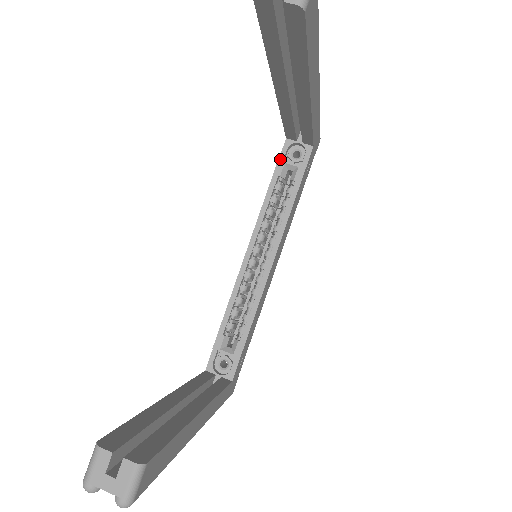
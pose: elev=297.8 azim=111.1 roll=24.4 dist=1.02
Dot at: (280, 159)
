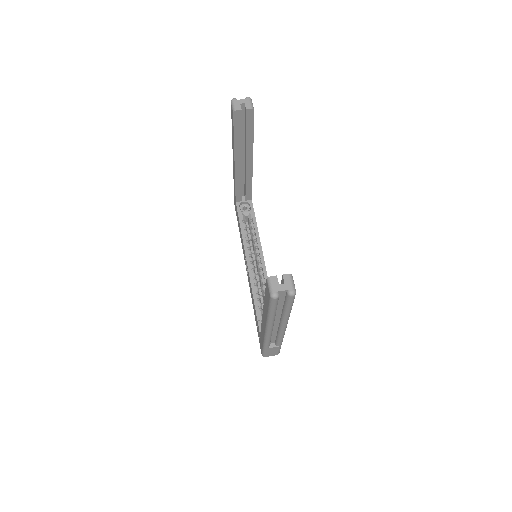
Dot at: (238, 212)
